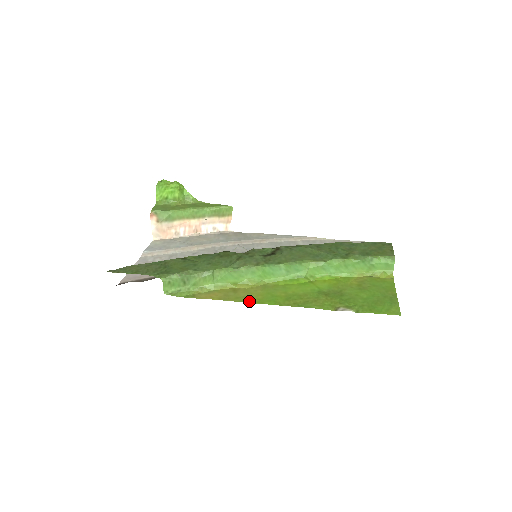
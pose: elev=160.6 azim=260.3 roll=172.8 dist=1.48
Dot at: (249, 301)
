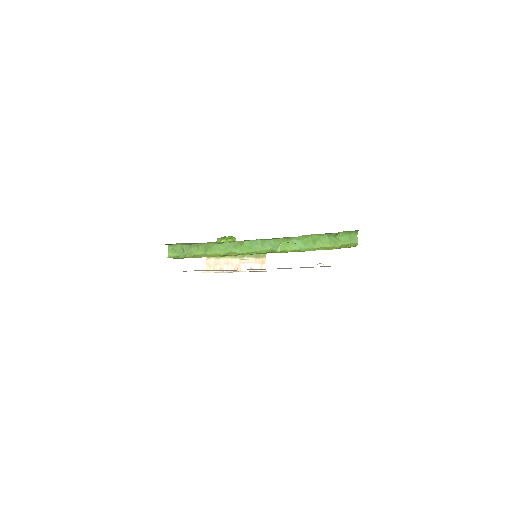
Dot at: occluded
